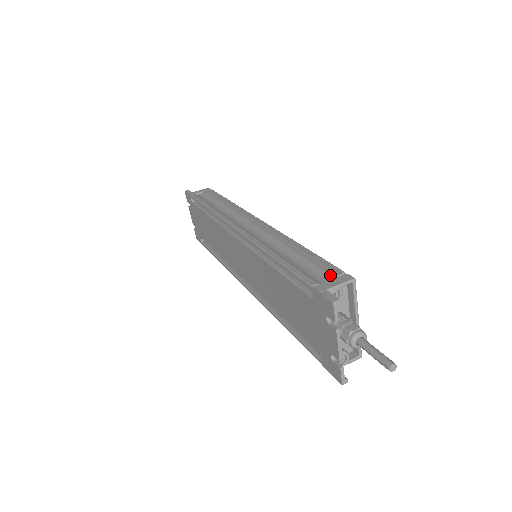
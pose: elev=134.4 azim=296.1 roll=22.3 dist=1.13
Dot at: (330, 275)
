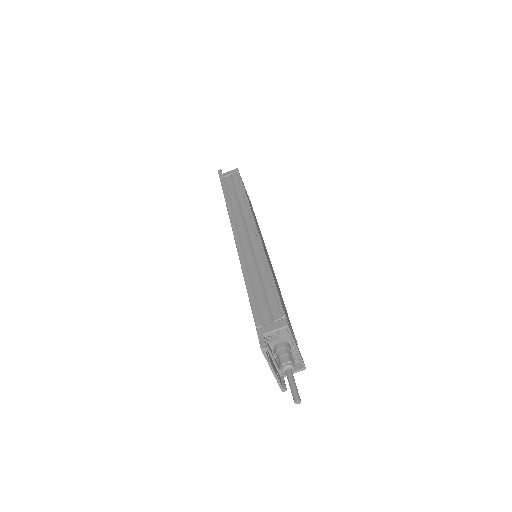
Dot at: (273, 318)
